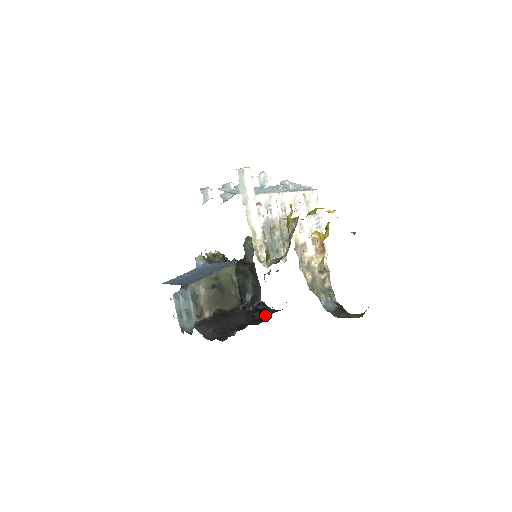
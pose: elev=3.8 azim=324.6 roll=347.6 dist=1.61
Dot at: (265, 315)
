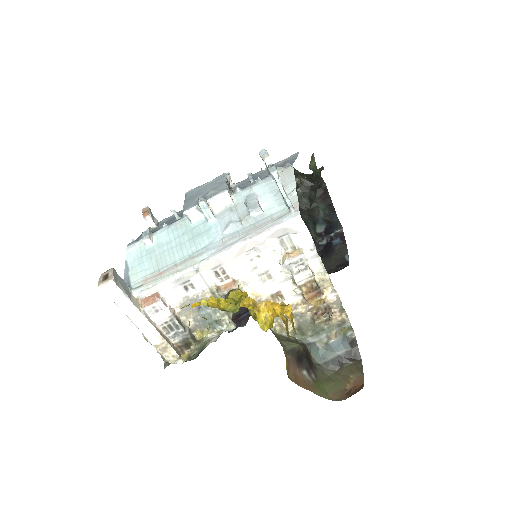
Dot at: occluded
